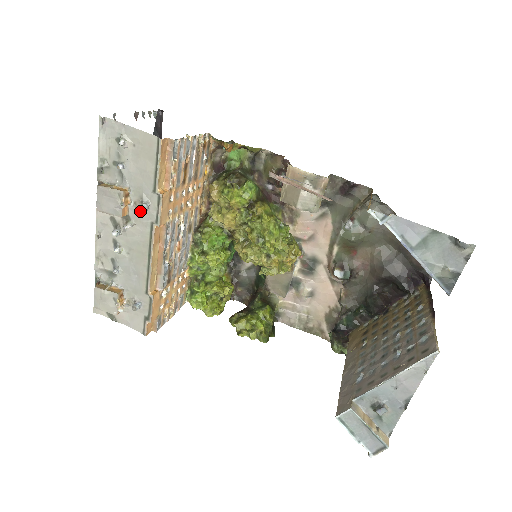
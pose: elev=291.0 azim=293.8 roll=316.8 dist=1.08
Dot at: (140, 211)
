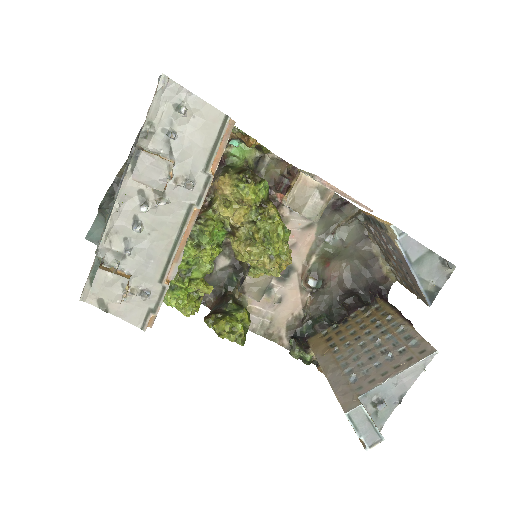
Dot at: (180, 189)
